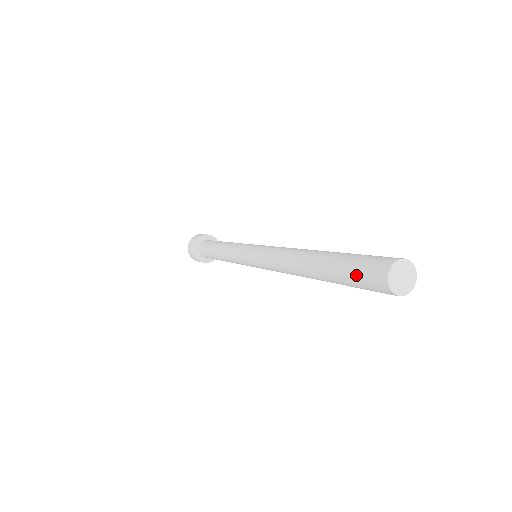
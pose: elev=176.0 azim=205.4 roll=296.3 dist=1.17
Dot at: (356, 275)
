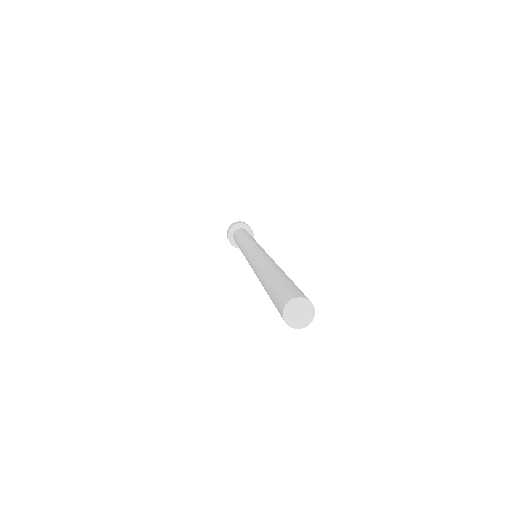
Dot at: (275, 298)
